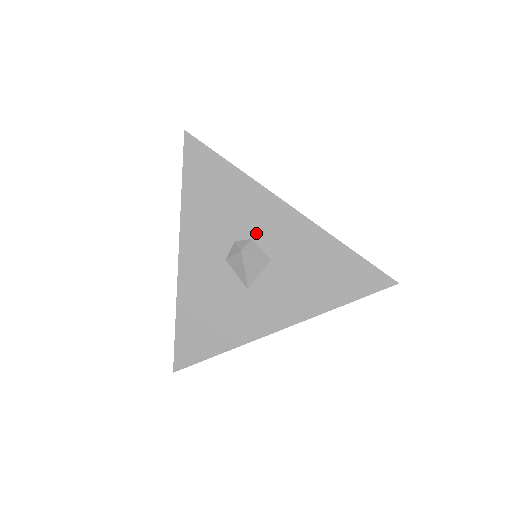
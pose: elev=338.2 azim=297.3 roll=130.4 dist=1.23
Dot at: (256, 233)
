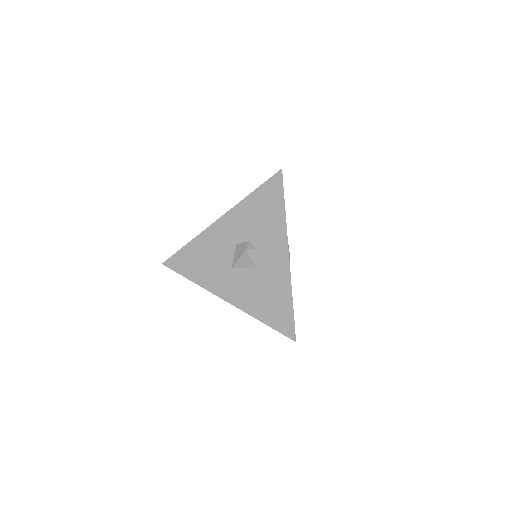
Dot at: (262, 249)
